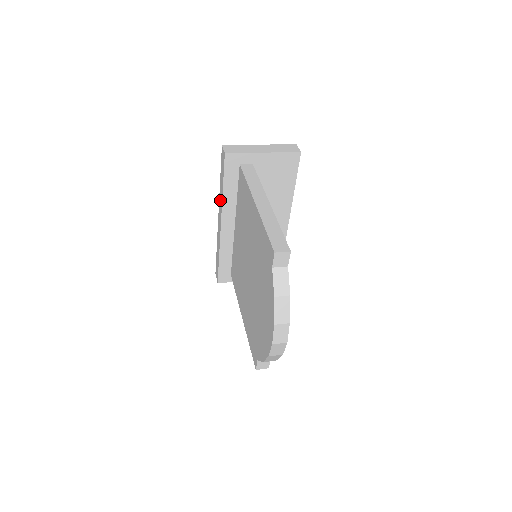
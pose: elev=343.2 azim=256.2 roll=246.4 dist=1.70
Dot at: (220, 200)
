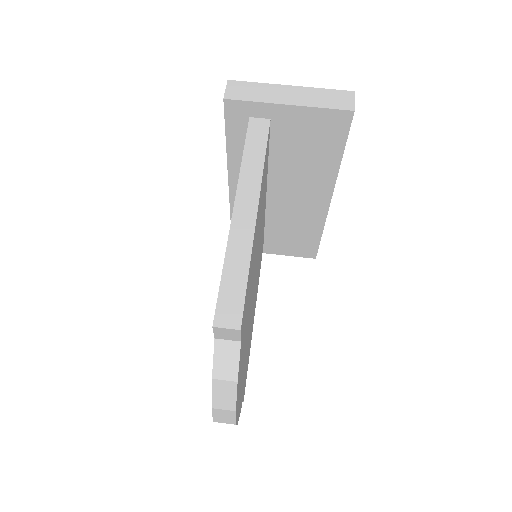
Dot at: occluded
